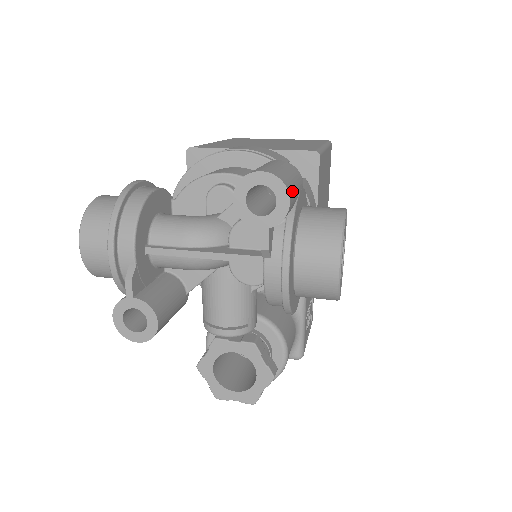
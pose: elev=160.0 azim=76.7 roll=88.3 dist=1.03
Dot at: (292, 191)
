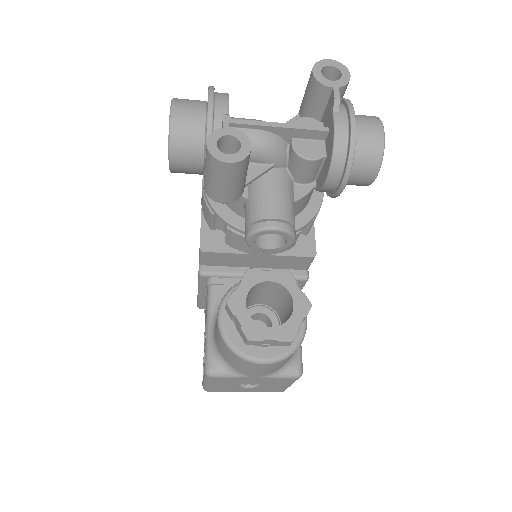
Dot at: occluded
